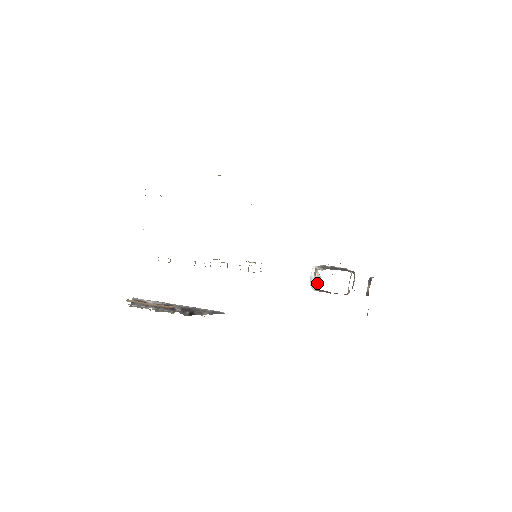
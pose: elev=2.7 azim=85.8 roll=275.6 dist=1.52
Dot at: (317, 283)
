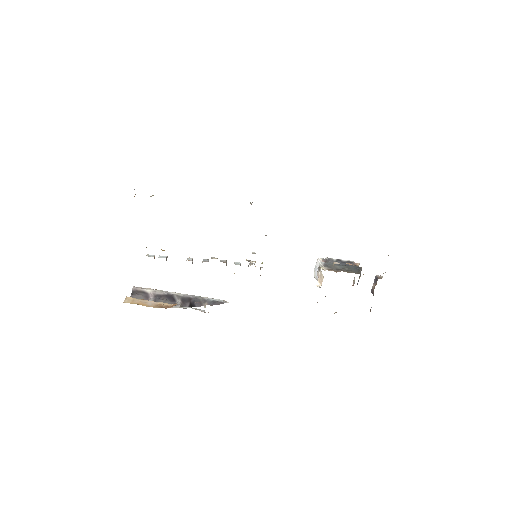
Dot at: (320, 282)
